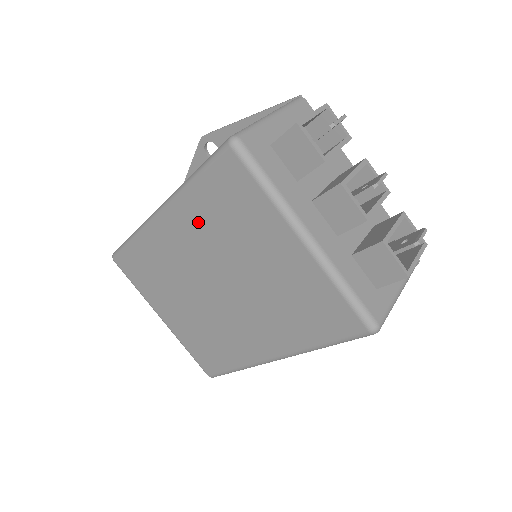
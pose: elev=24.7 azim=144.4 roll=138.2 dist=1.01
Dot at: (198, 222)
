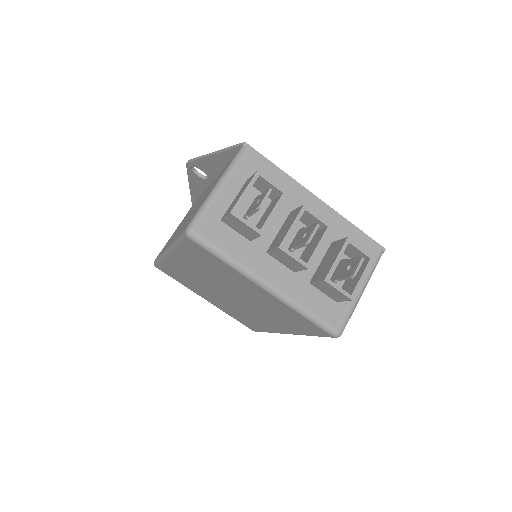
Dot at: (194, 265)
